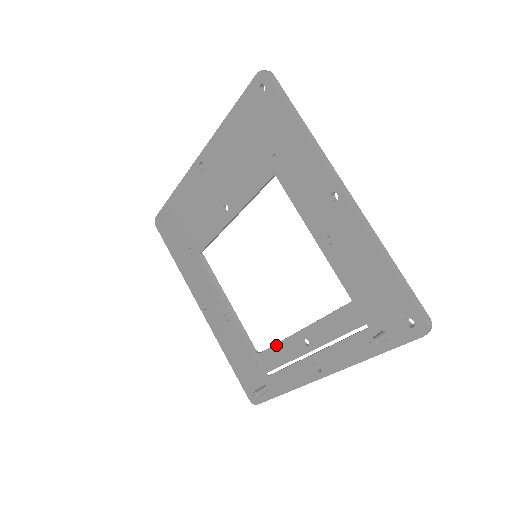
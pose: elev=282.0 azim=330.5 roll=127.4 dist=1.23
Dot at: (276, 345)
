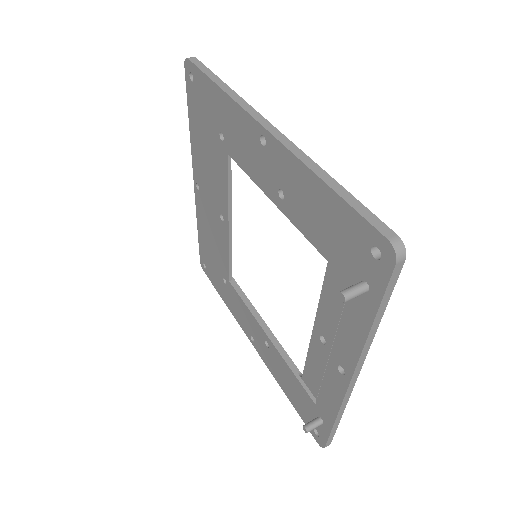
Dot at: (307, 358)
